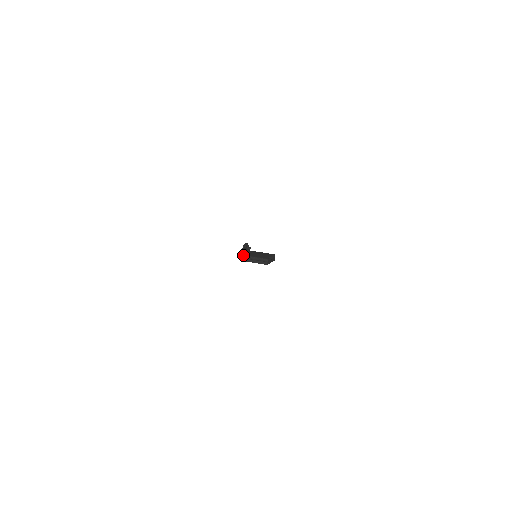
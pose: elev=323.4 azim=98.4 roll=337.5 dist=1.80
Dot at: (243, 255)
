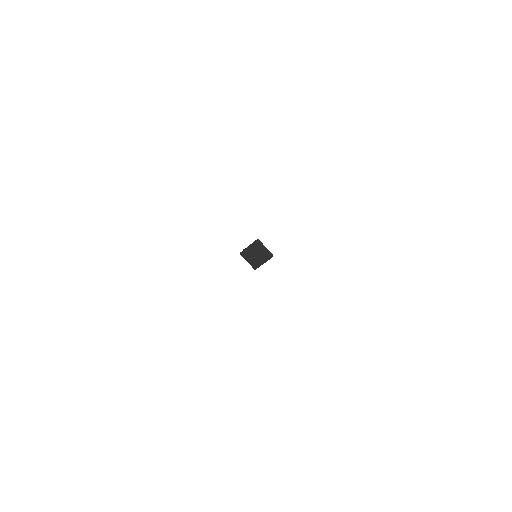
Dot at: occluded
